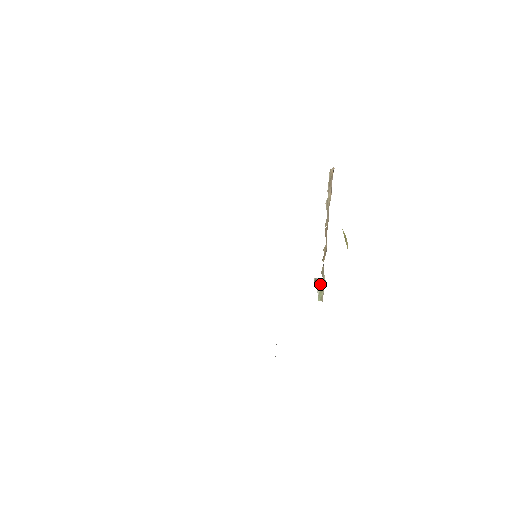
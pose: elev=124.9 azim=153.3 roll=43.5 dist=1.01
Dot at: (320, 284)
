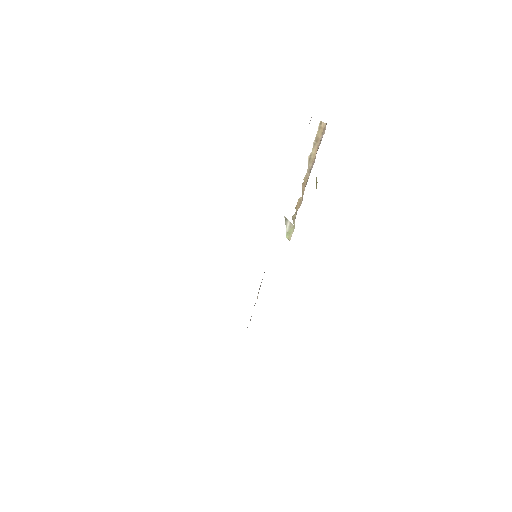
Dot at: (290, 226)
